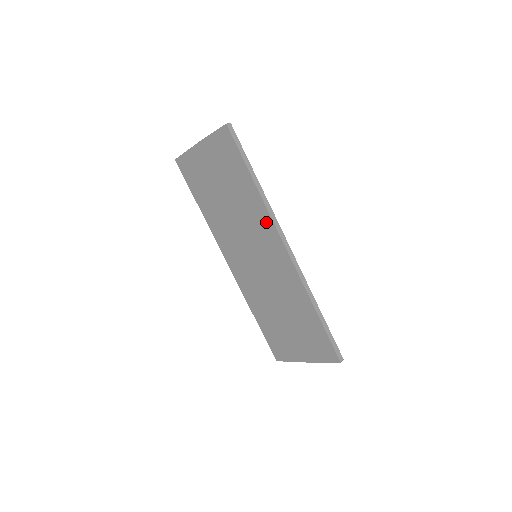
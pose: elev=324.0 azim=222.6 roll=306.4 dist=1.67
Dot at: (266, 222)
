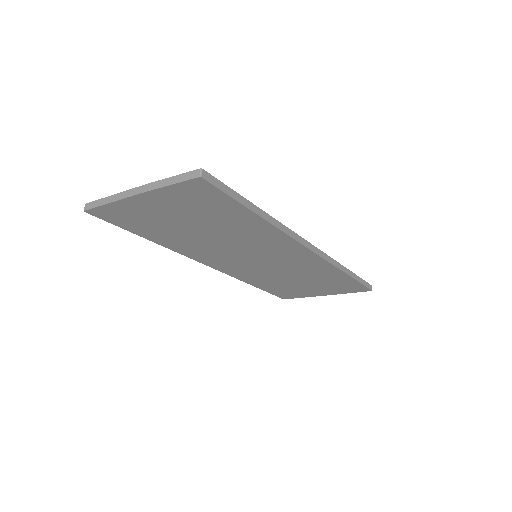
Dot at: (280, 239)
